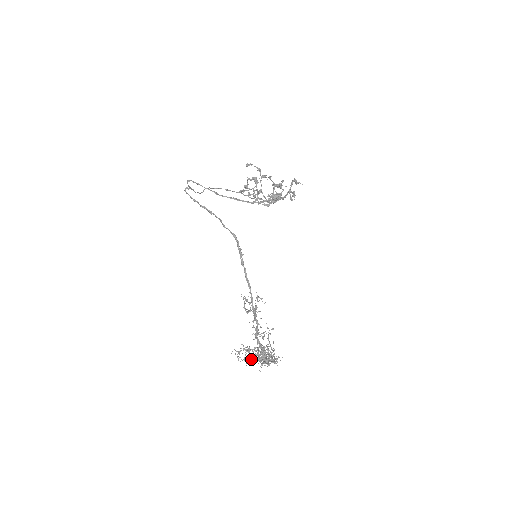
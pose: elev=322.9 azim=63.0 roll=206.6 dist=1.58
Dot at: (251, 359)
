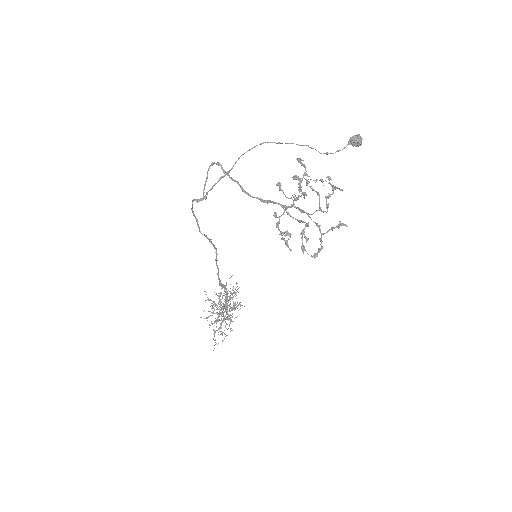
Dot at: occluded
